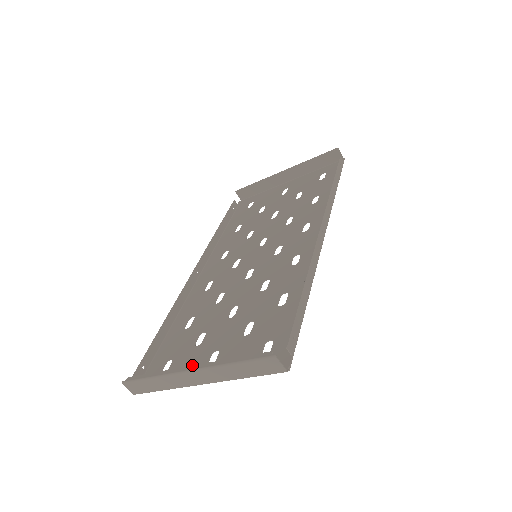
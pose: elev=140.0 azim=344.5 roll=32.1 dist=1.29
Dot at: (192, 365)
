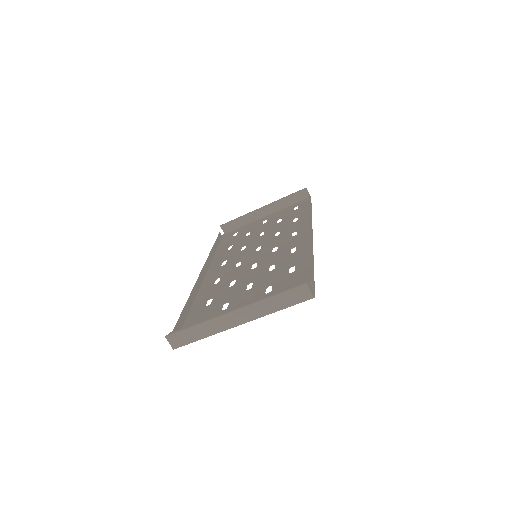
Dot at: occluded
